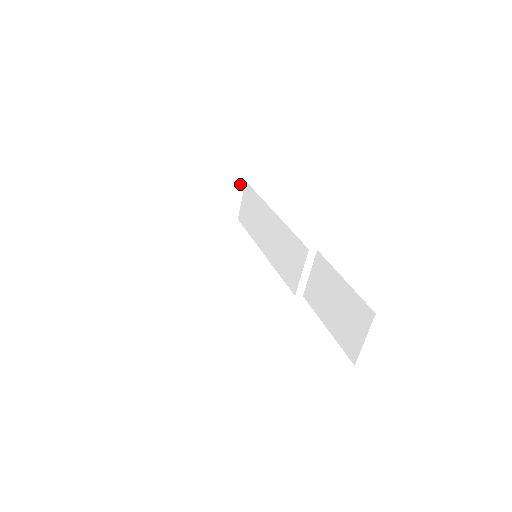
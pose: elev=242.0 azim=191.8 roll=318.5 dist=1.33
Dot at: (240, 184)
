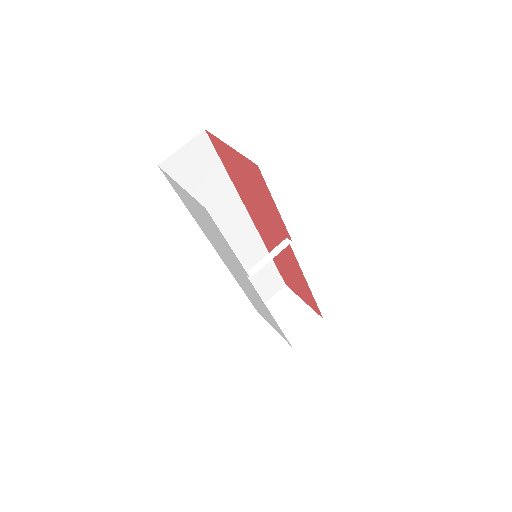
Dot at: (317, 319)
